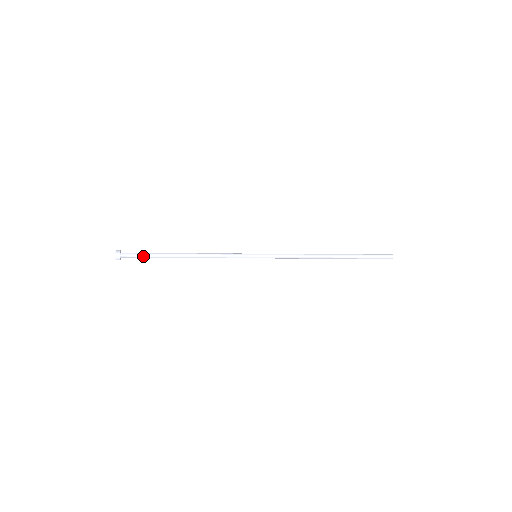
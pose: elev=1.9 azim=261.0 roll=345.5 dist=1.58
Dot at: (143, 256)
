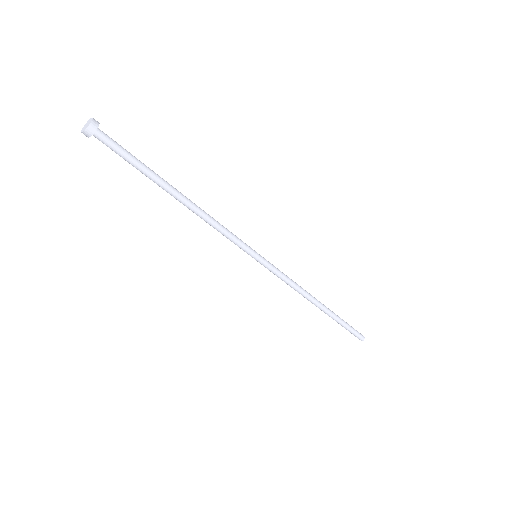
Dot at: (129, 153)
